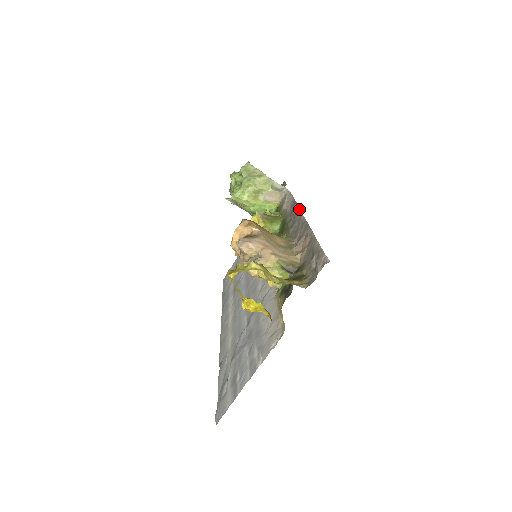
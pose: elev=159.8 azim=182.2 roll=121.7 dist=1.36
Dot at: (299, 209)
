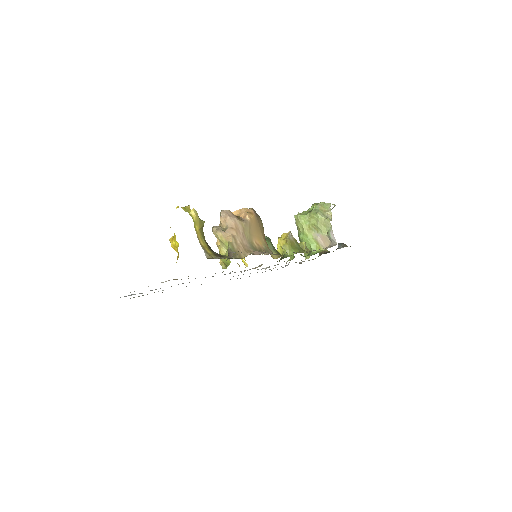
Dot at: occluded
